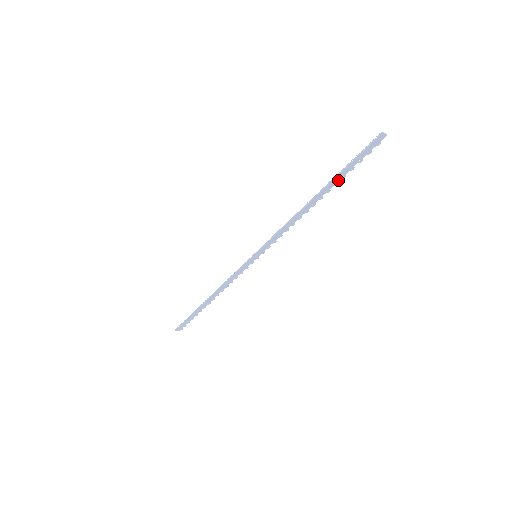
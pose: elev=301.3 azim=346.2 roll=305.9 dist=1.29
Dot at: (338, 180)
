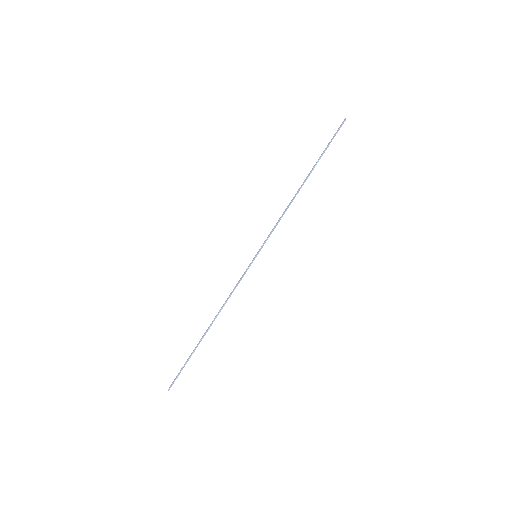
Dot at: occluded
